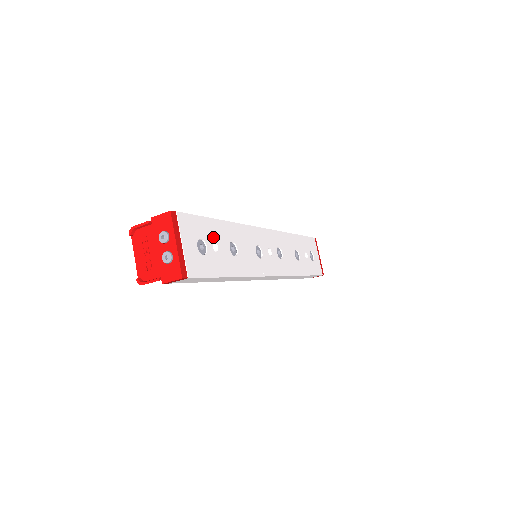
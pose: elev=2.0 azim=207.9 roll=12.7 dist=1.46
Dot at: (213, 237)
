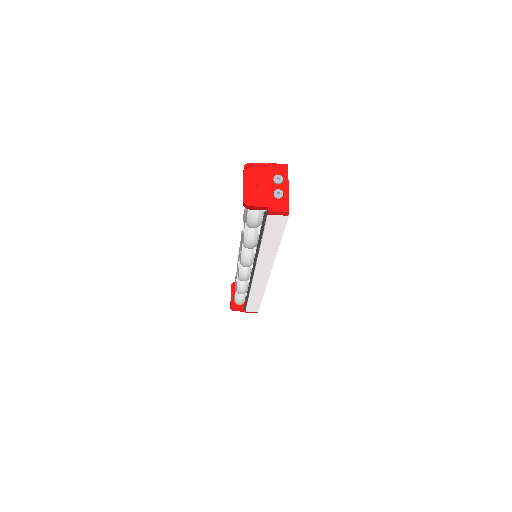
Dot at: occluded
